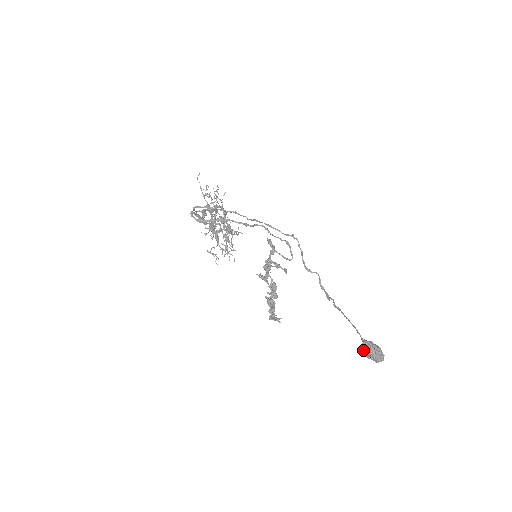
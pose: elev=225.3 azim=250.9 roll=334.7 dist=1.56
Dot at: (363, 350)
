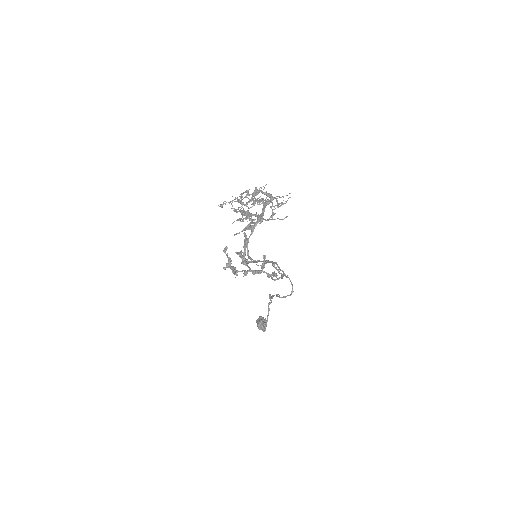
Dot at: (258, 328)
